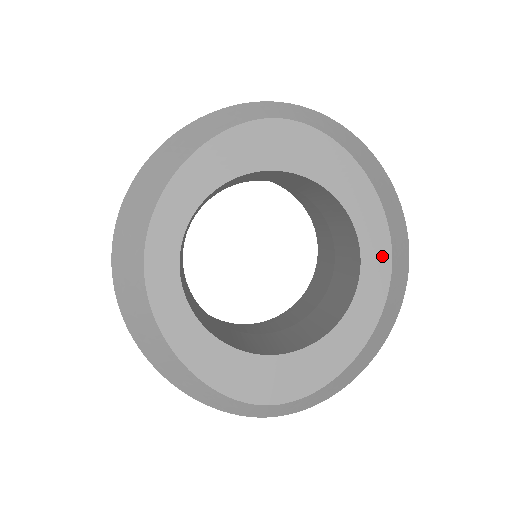
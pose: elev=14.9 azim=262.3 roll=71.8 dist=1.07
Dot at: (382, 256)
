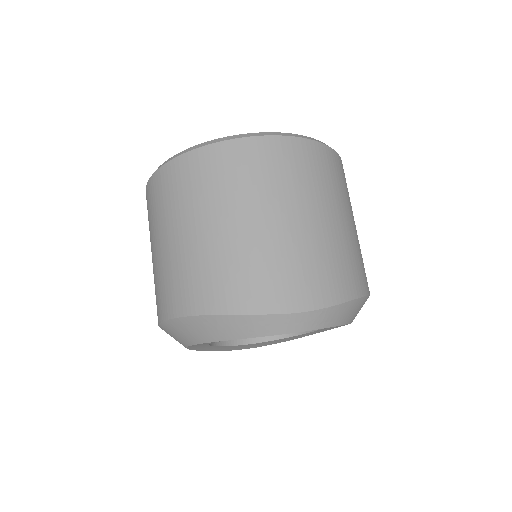
Dot at: (339, 326)
